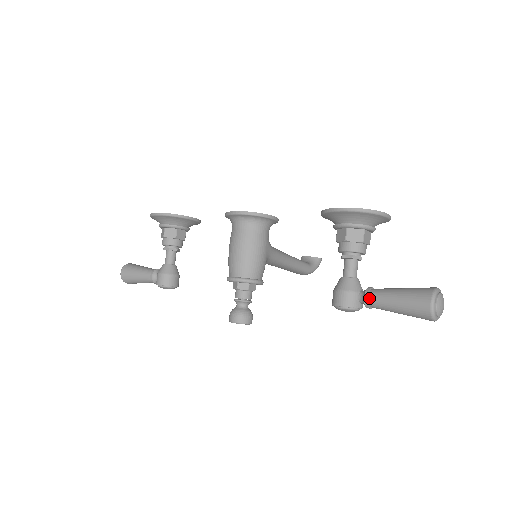
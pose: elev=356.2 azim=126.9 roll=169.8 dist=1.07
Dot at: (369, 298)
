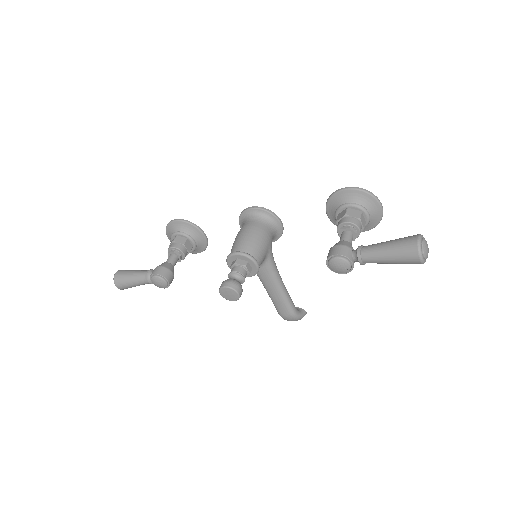
Dot at: (362, 249)
